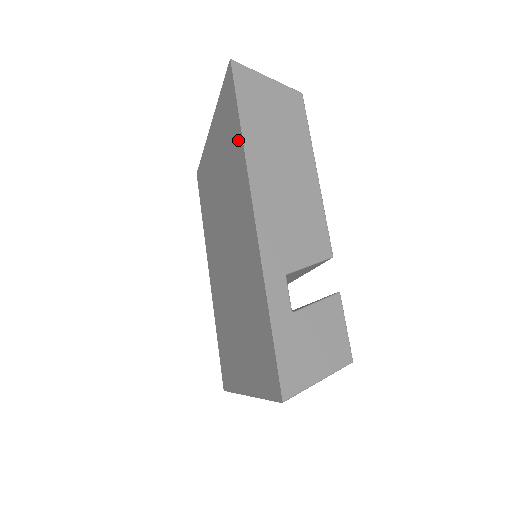
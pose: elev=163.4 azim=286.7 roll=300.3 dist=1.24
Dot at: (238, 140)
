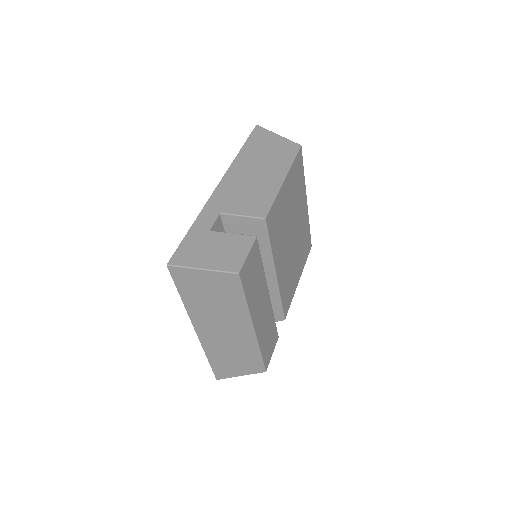
Dot at: occluded
